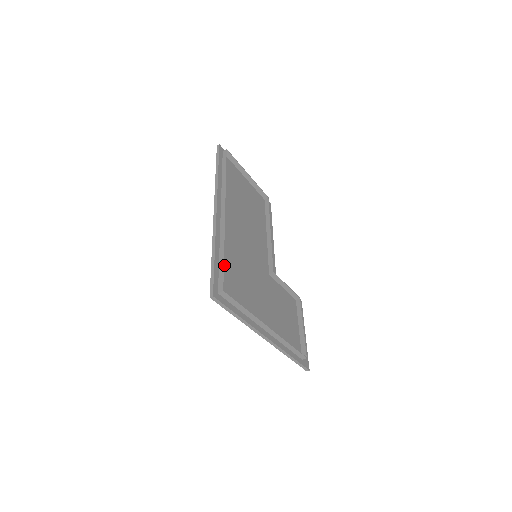
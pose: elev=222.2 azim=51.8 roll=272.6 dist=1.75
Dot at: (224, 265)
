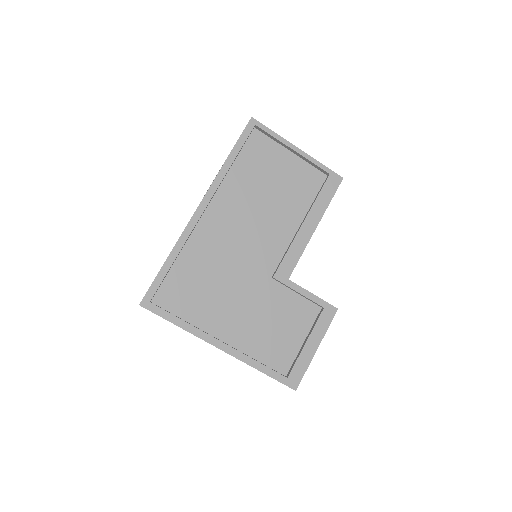
Dot at: (177, 272)
